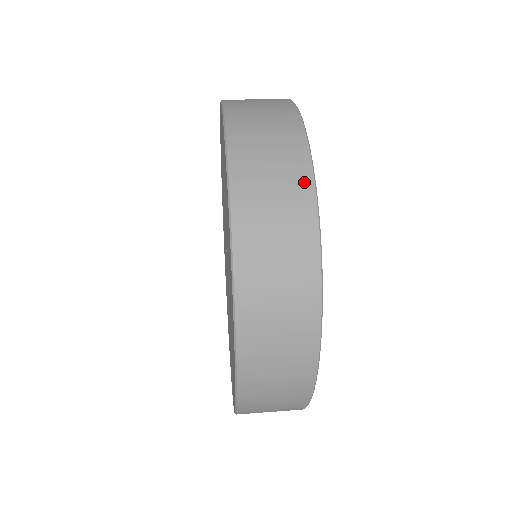
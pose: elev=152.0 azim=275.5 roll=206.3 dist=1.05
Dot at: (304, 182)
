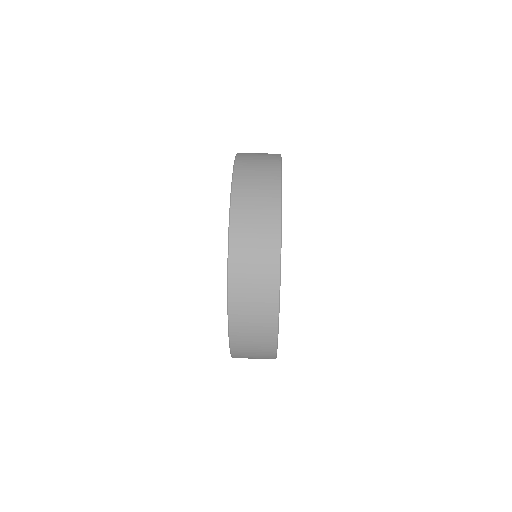
Dot at: (271, 346)
